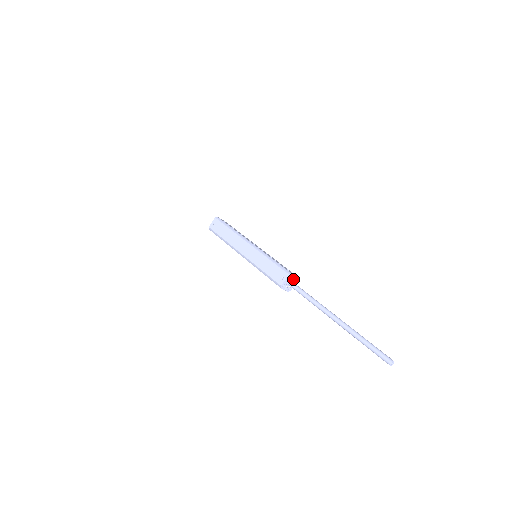
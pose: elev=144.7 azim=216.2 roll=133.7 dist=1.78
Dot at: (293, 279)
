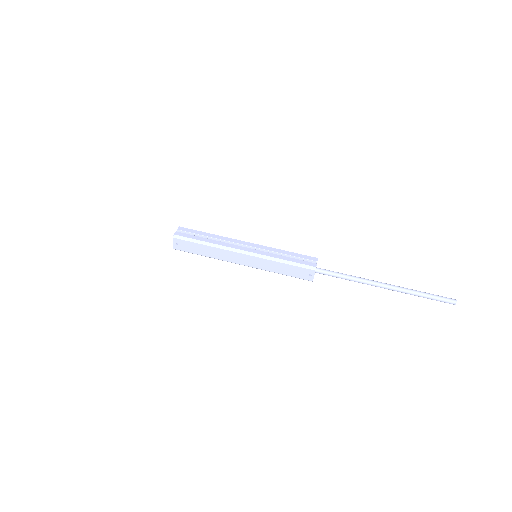
Dot at: occluded
